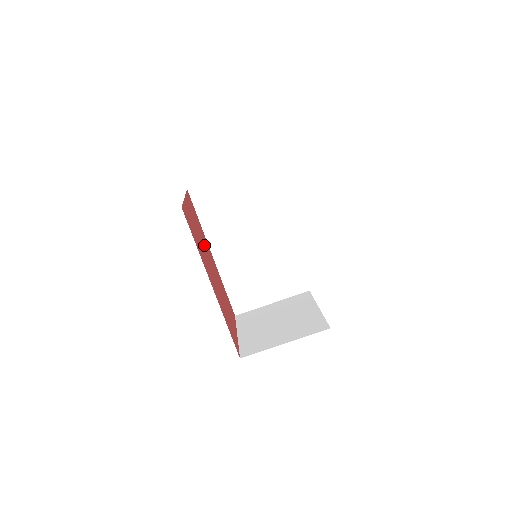
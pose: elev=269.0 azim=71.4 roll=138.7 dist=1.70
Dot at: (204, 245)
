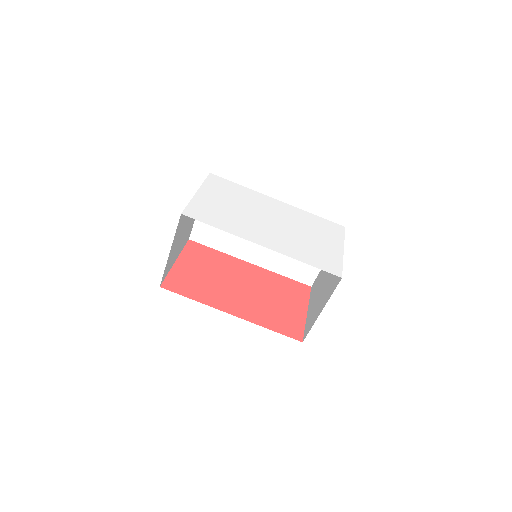
Dot at: (224, 273)
